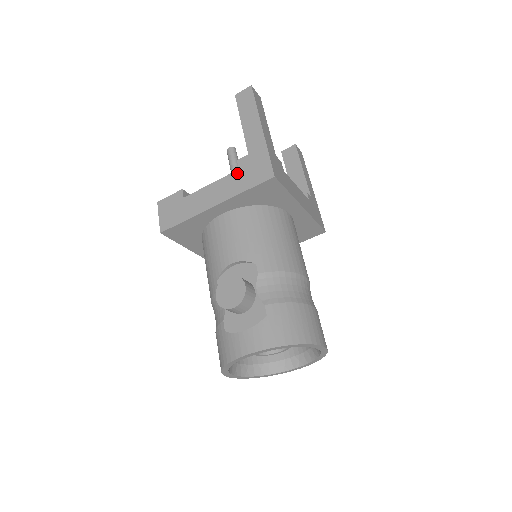
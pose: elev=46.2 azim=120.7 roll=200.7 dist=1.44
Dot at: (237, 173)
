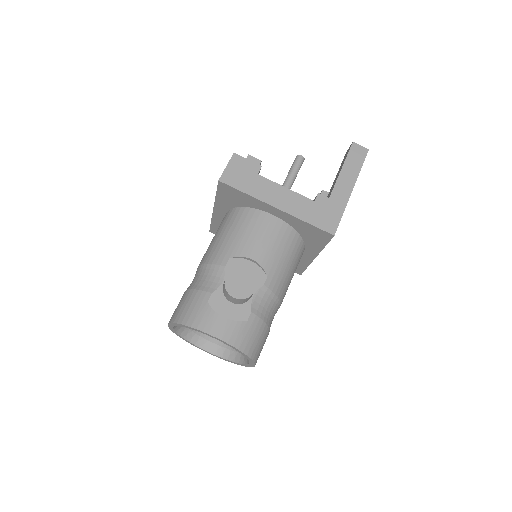
Dot at: (311, 203)
